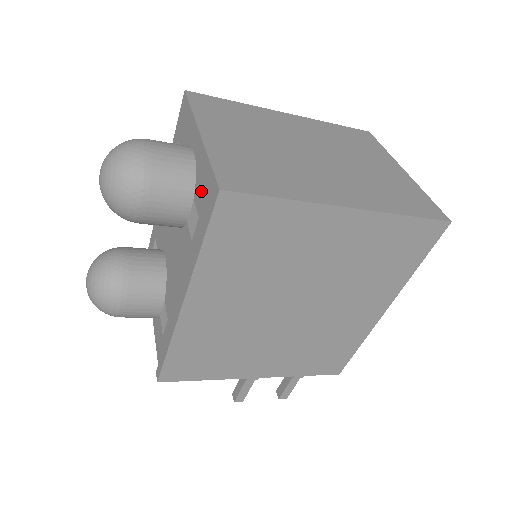
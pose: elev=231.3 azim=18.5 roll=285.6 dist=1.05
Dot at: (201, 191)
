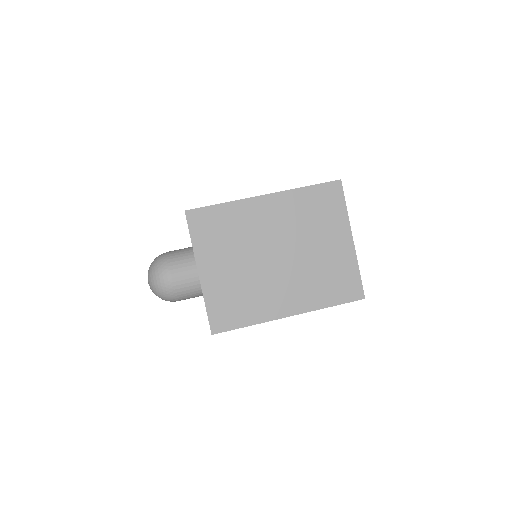
Dot at: occluded
